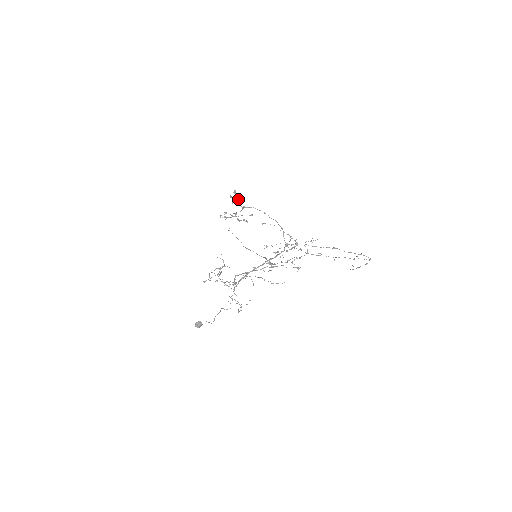
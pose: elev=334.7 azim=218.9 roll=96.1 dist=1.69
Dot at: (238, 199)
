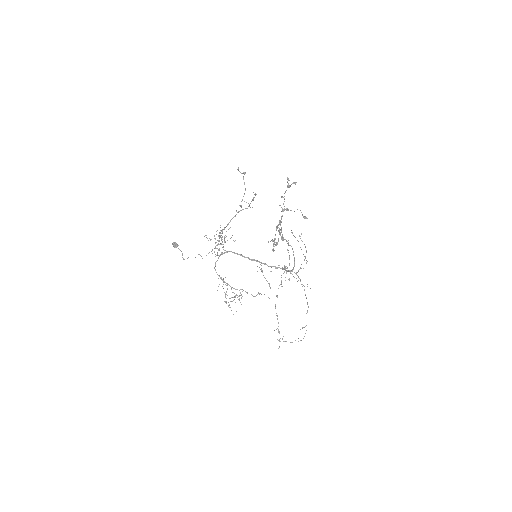
Dot at: (276, 245)
